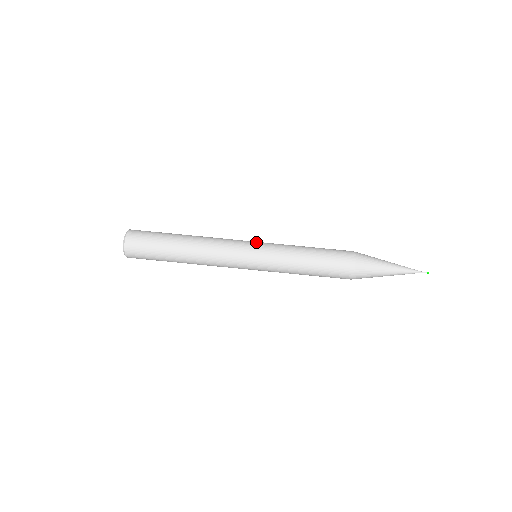
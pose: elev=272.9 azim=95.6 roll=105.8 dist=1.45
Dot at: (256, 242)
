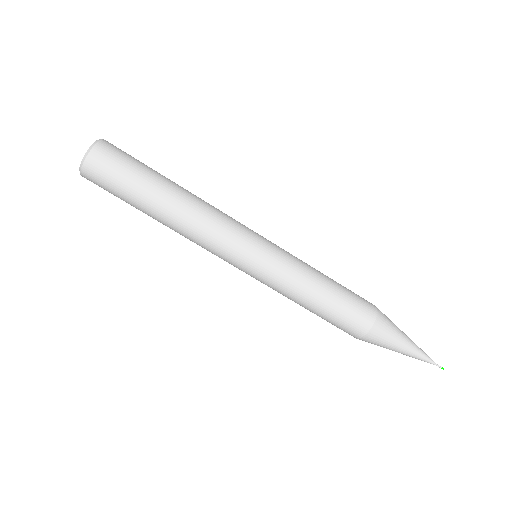
Dot at: (259, 254)
